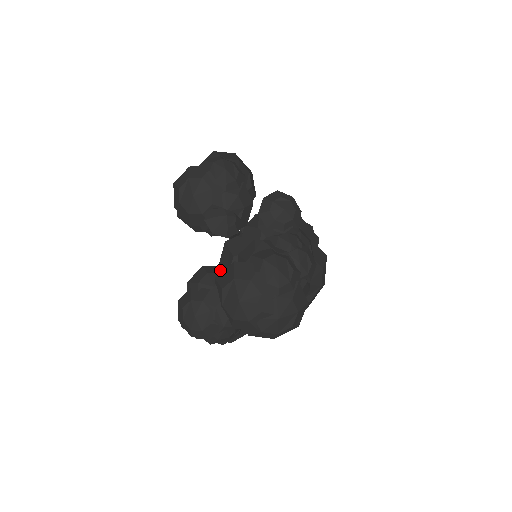
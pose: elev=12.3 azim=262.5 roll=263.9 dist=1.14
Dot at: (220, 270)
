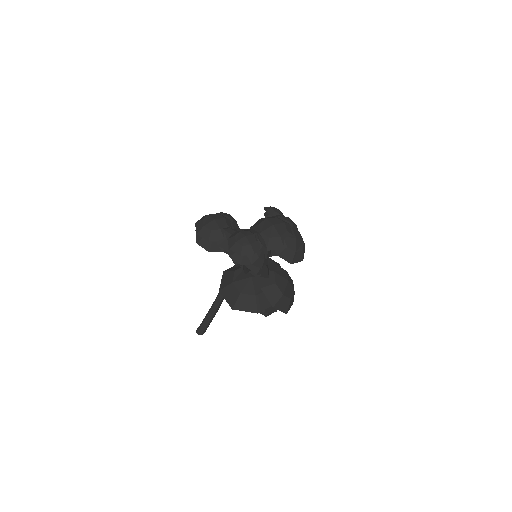
Dot at: occluded
